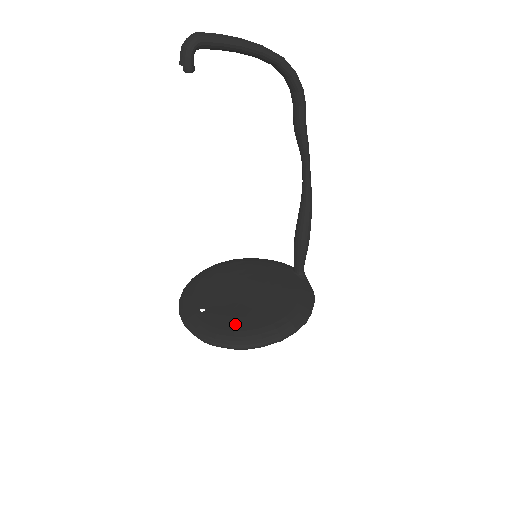
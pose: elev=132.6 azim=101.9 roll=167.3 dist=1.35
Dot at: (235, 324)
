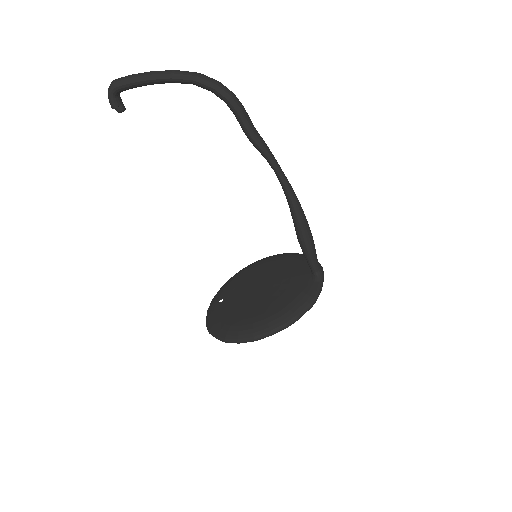
Dot at: (229, 318)
